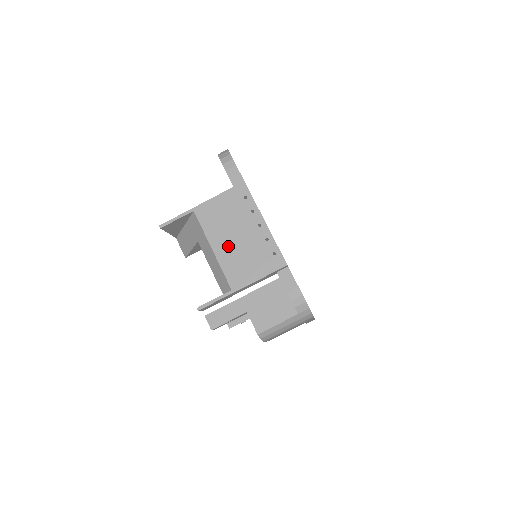
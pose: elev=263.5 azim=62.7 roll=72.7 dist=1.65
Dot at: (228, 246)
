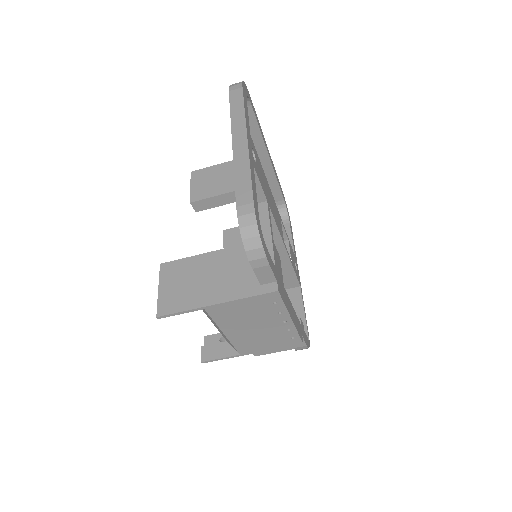
Dot at: (243, 333)
